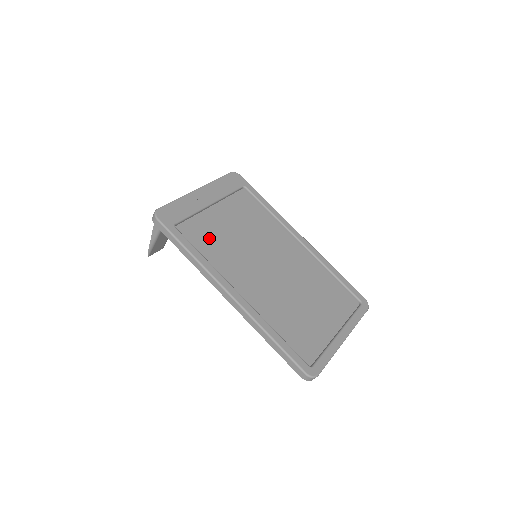
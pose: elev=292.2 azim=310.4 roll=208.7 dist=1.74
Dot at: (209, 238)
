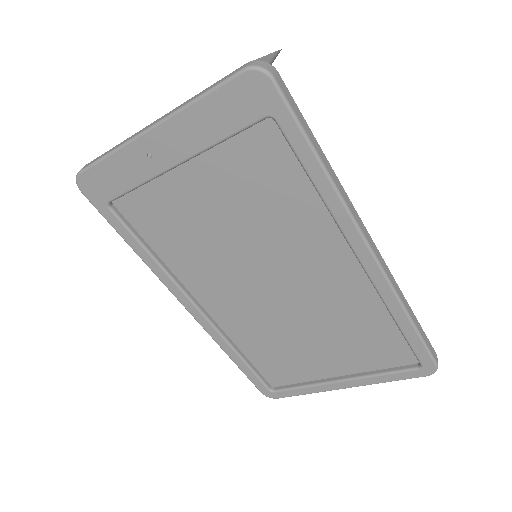
Dot at: (169, 225)
